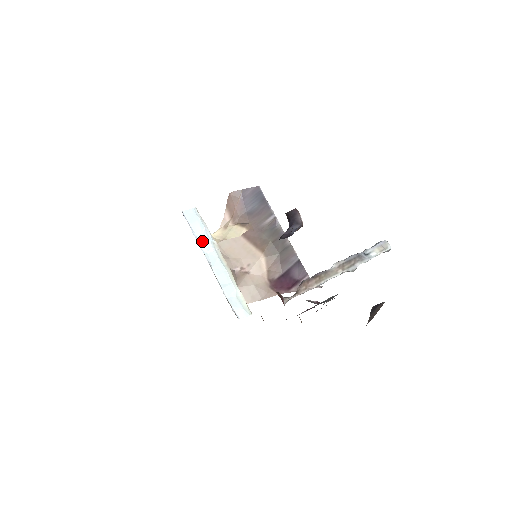
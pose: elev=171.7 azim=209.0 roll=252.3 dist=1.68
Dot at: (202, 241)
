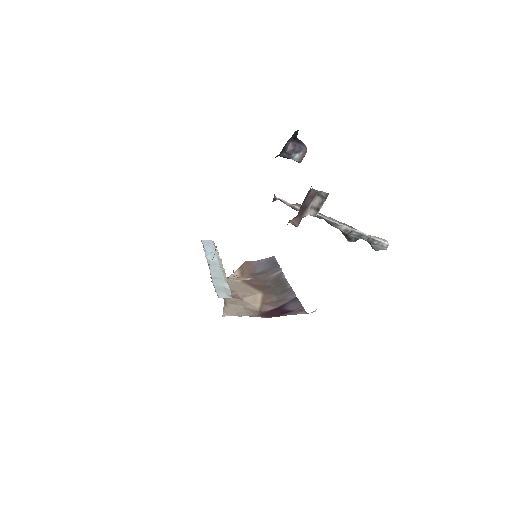
Dot at: (209, 254)
